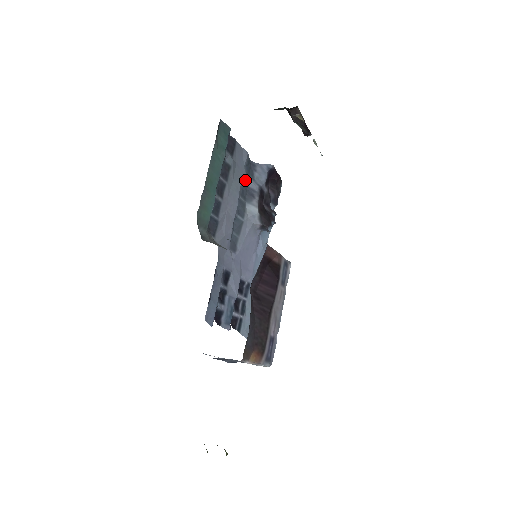
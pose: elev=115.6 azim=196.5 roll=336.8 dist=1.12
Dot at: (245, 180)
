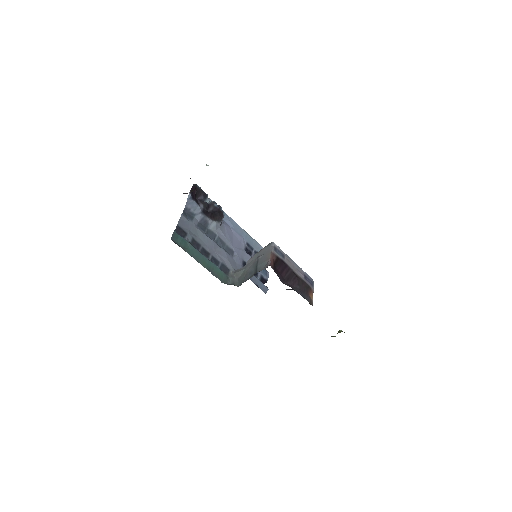
Dot at: (196, 224)
